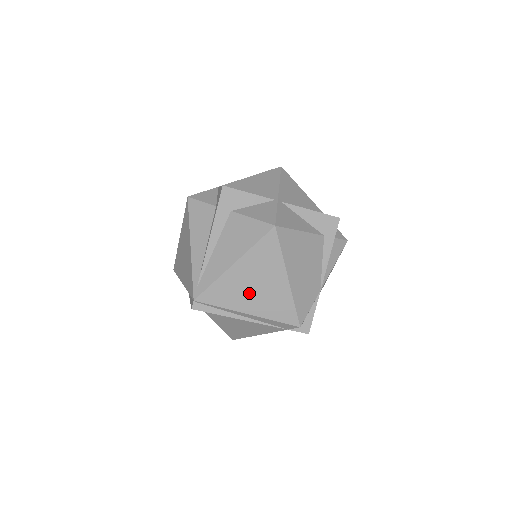
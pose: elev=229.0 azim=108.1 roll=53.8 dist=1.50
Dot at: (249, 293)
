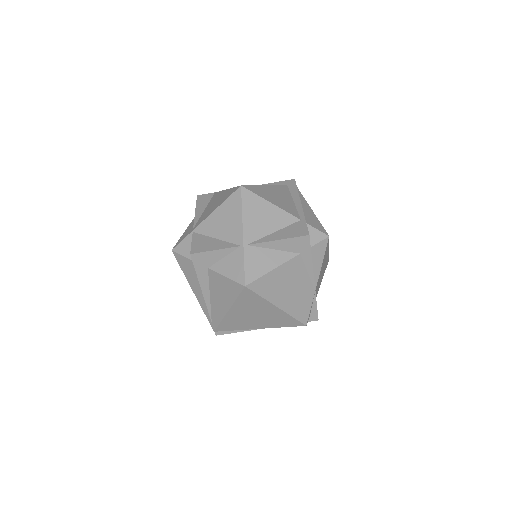
Dot at: (252, 320)
